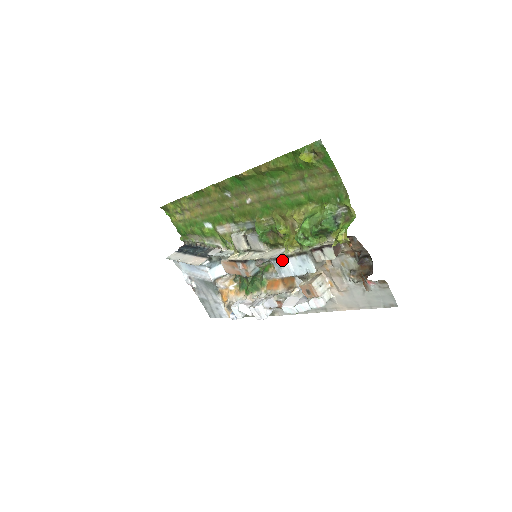
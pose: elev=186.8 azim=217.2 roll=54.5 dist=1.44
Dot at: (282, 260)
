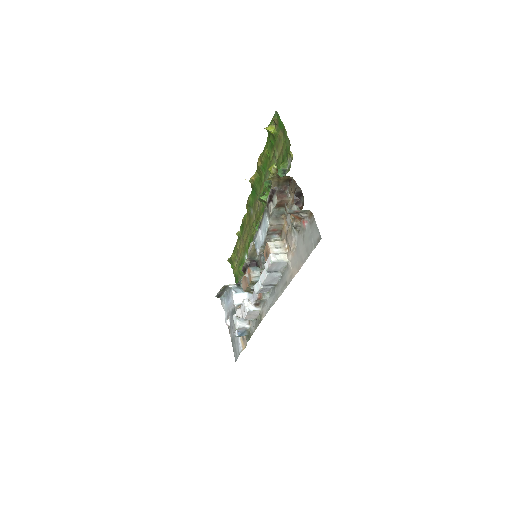
Dot at: (257, 234)
